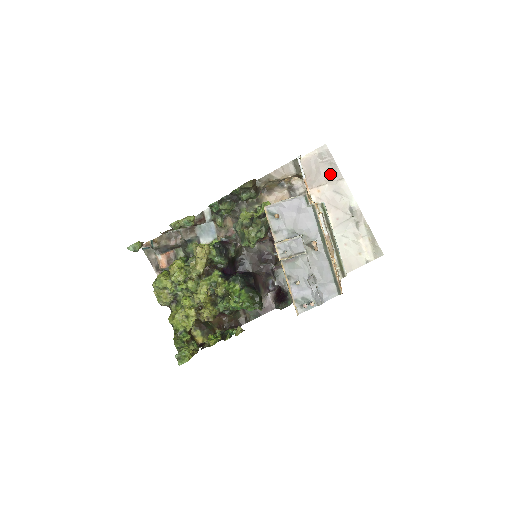
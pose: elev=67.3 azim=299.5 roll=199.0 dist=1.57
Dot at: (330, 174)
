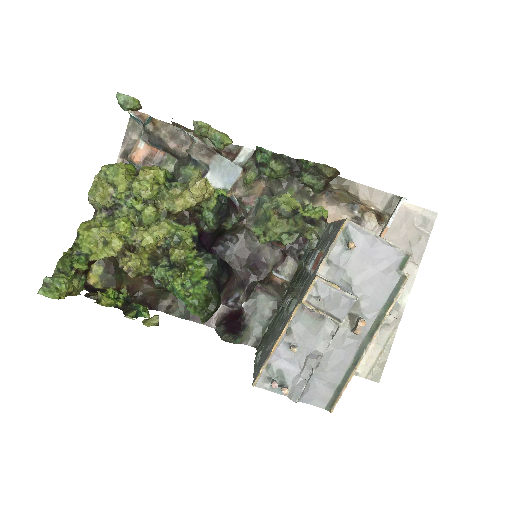
Dot at: (410, 247)
